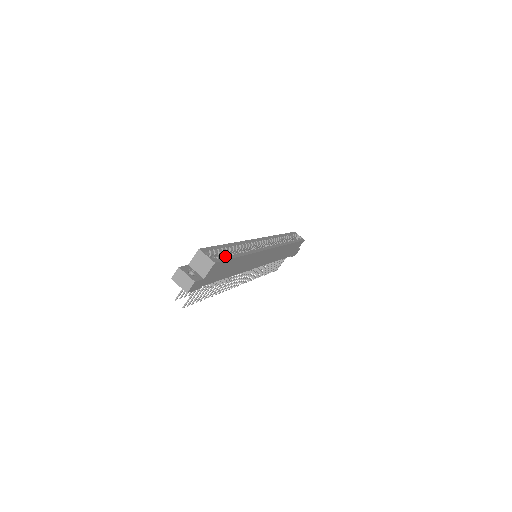
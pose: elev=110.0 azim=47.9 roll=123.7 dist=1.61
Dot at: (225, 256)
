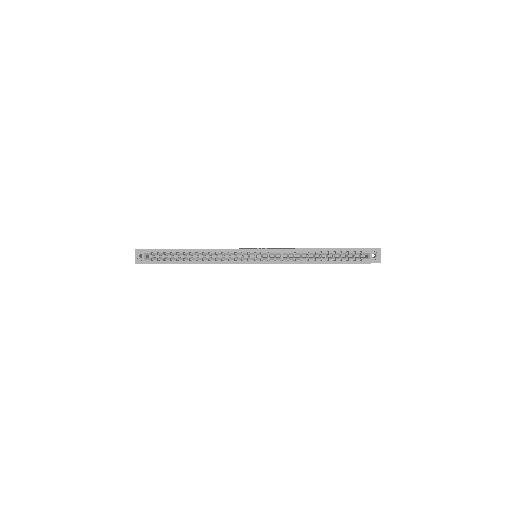
Dot at: (166, 260)
